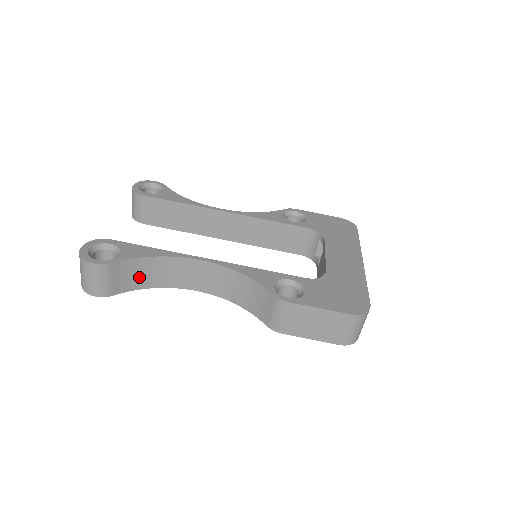
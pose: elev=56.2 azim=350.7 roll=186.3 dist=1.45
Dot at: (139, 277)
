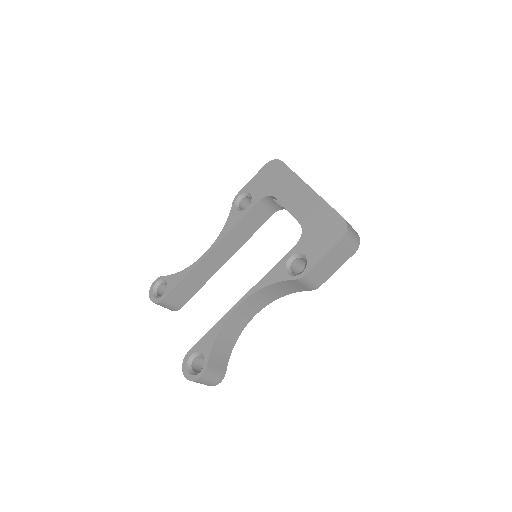
Dot at: (224, 349)
